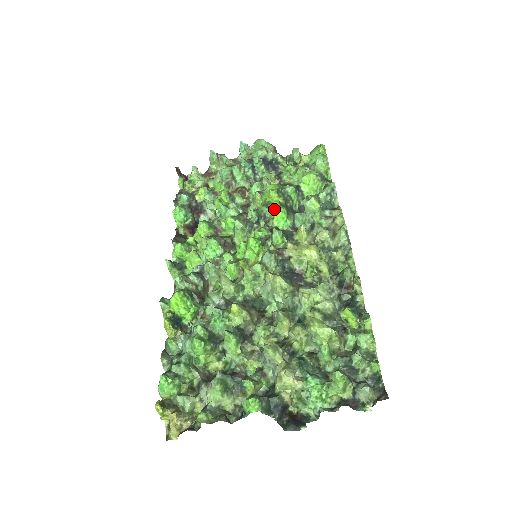
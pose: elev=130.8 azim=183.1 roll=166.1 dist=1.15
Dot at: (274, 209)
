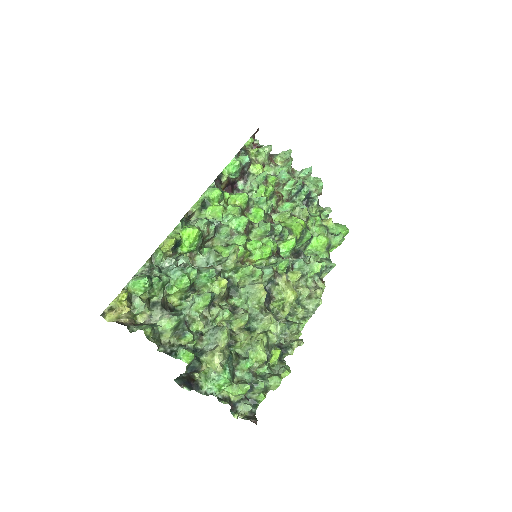
Dot at: (290, 237)
